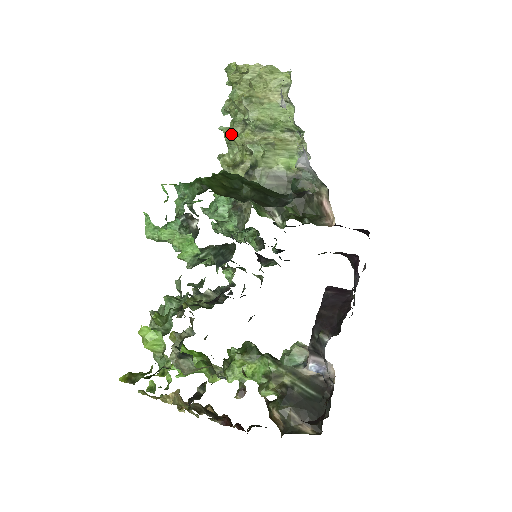
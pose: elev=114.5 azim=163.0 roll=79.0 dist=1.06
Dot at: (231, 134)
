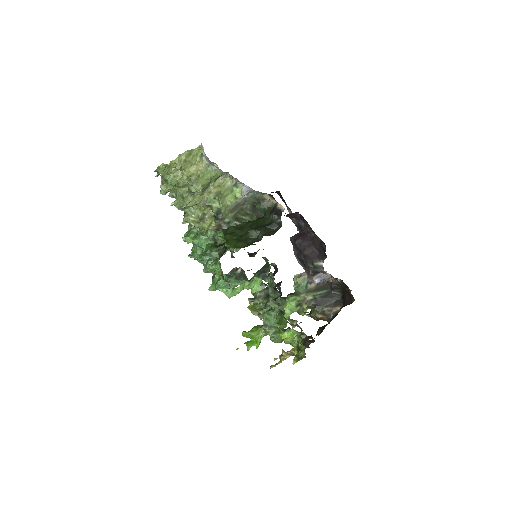
Dot at: (186, 204)
